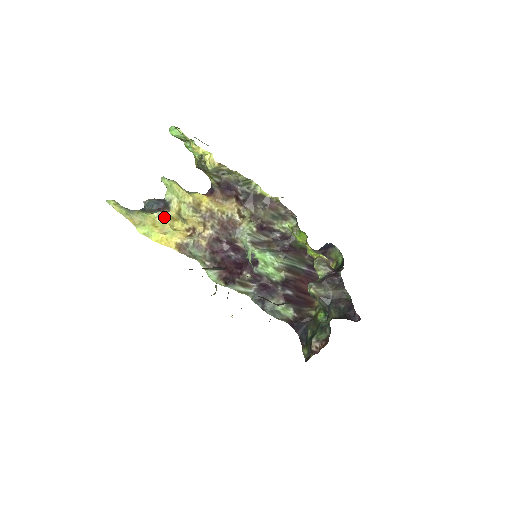
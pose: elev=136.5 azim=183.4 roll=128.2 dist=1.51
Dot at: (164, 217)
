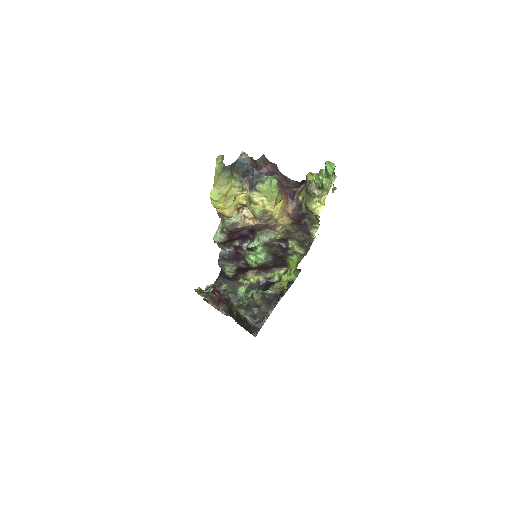
Dot at: (239, 192)
